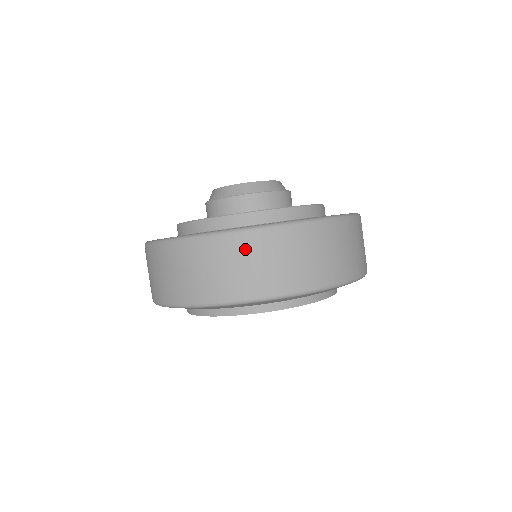
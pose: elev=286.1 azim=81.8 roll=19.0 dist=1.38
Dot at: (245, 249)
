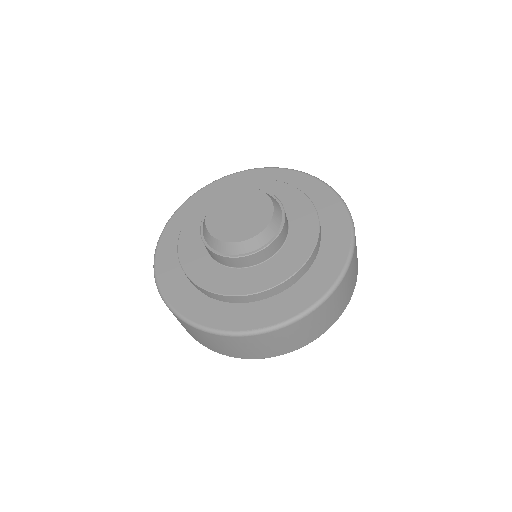
Dot at: (284, 335)
